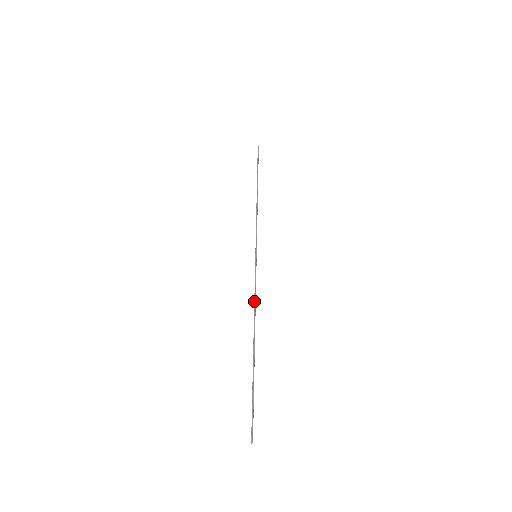
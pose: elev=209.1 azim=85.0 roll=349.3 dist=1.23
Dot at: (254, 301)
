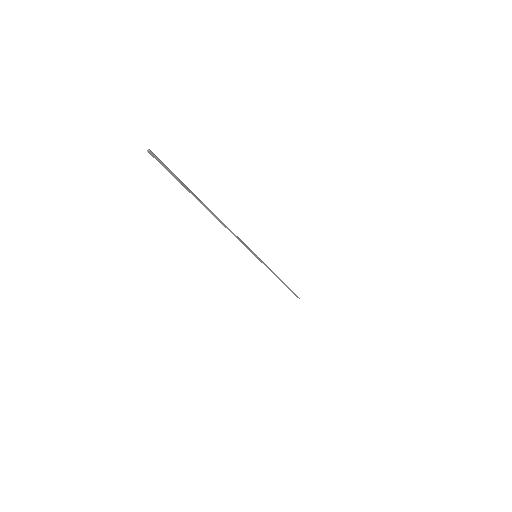
Dot at: (233, 234)
